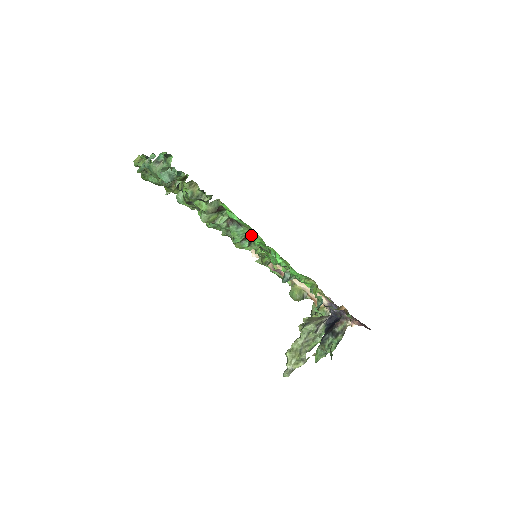
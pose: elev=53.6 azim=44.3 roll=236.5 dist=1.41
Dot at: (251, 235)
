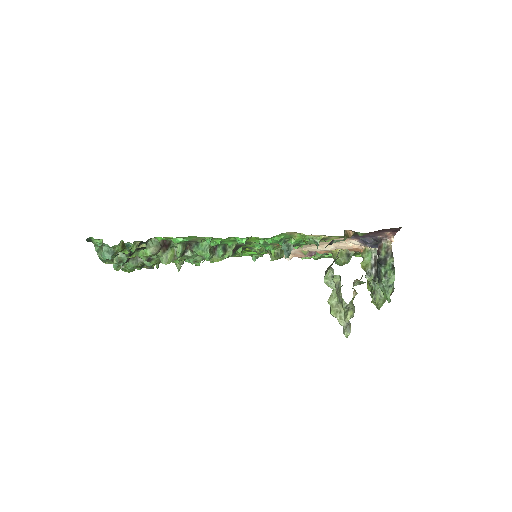
Dot at: (211, 242)
